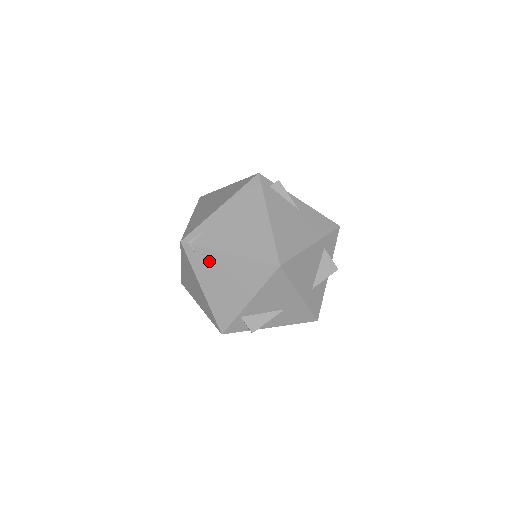
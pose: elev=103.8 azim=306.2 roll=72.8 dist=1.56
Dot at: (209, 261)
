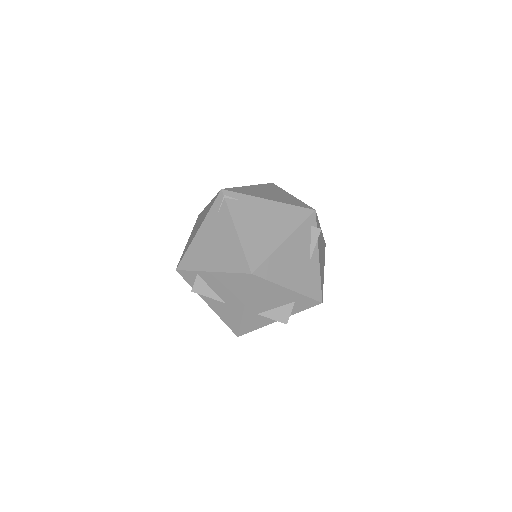
Dot at: (221, 220)
